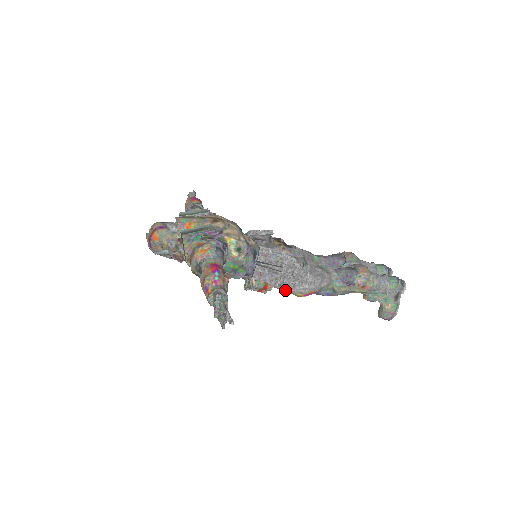
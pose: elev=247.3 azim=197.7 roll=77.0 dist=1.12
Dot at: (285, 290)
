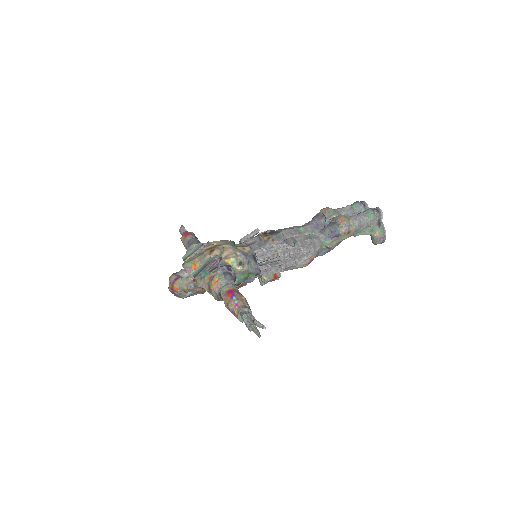
Dot at: (291, 269)
